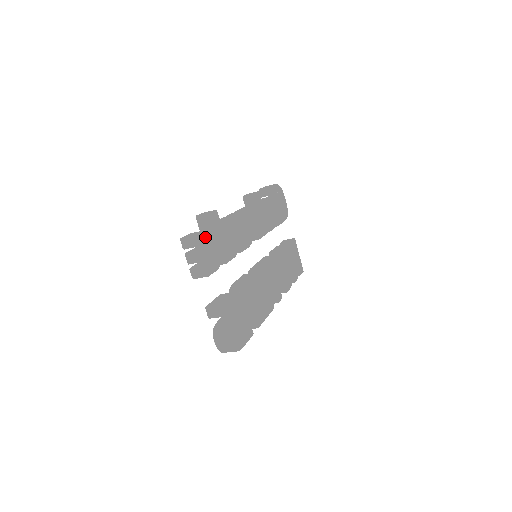
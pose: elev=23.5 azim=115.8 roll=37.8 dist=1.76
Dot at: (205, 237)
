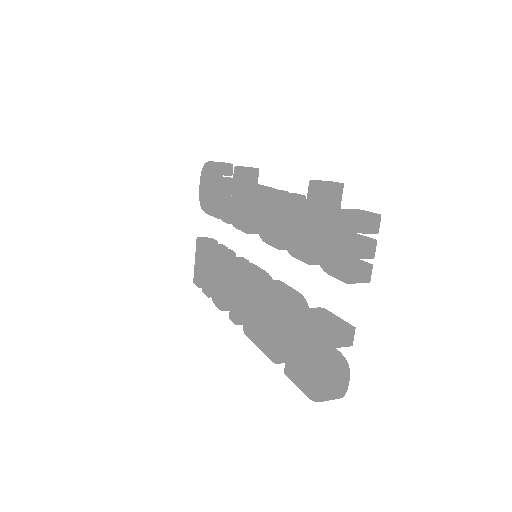
Dot at: occluded
